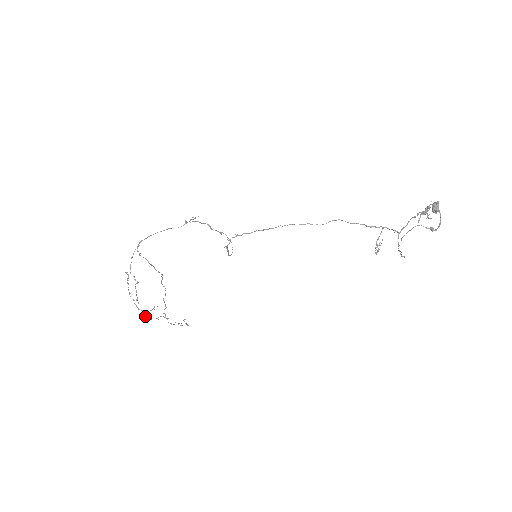
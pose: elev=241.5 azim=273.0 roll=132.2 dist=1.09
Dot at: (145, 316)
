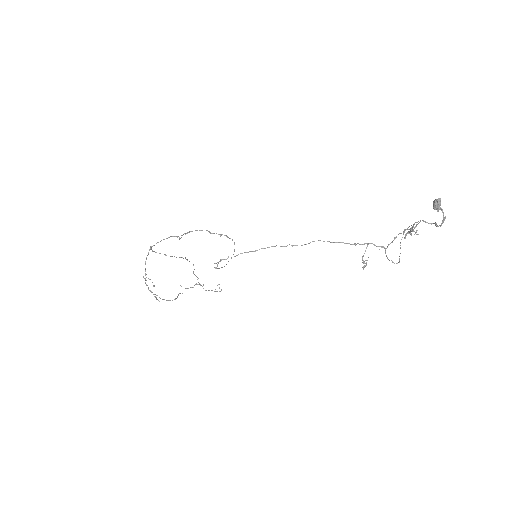
Dot at: (181, 286)
